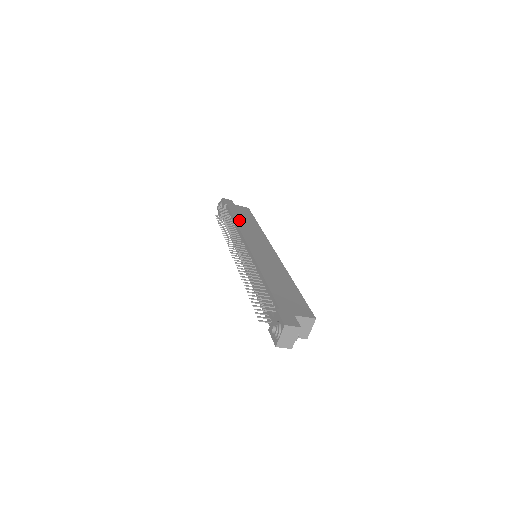
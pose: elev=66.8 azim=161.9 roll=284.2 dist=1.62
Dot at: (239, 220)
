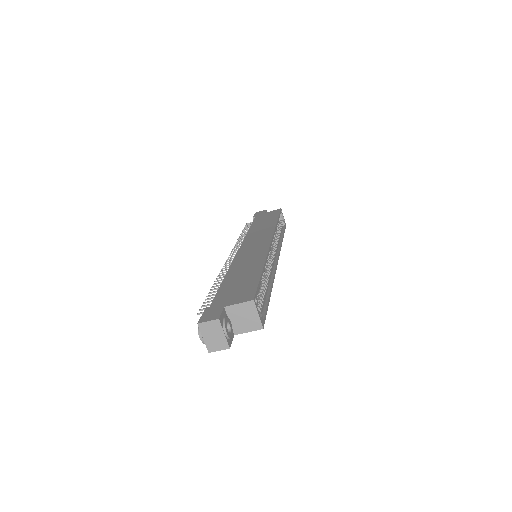
Dot at: (254, 227)
